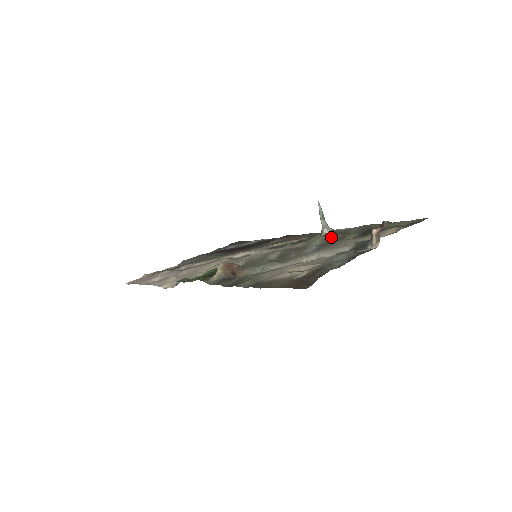
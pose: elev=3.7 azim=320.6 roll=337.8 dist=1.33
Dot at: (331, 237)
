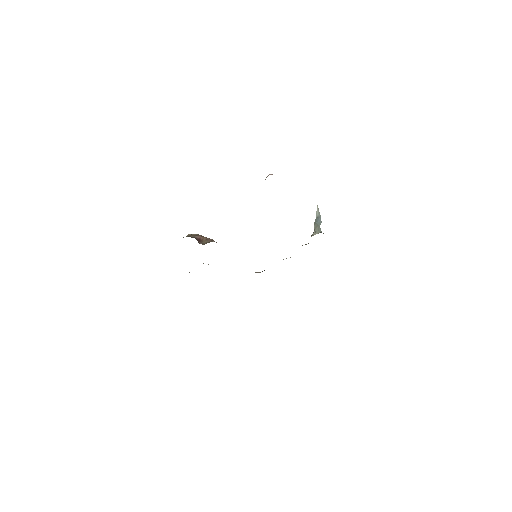
Dot at: occluded
